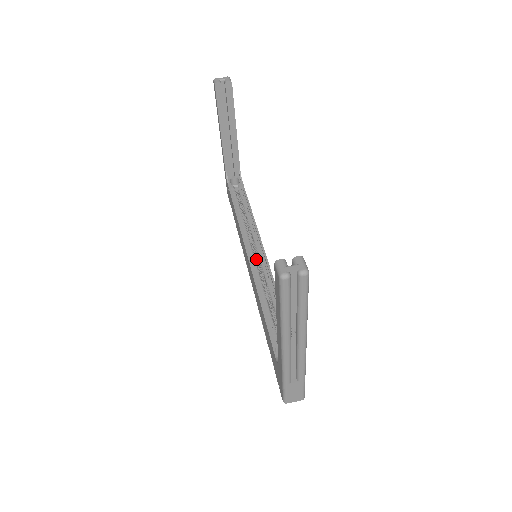
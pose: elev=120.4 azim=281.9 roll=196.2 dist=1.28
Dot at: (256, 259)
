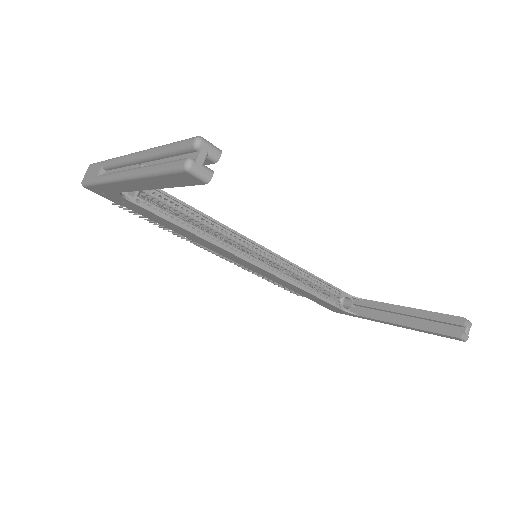
Dot at: occluded
